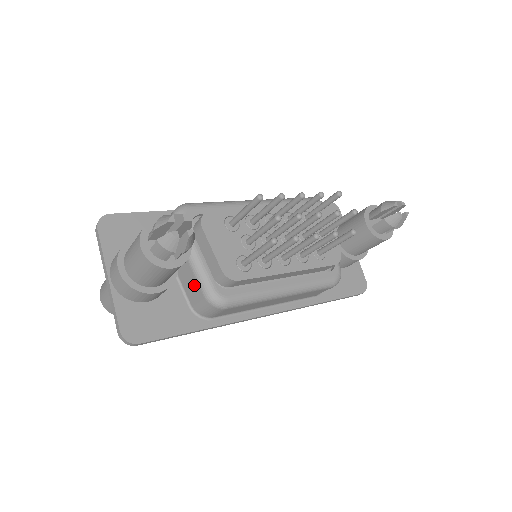
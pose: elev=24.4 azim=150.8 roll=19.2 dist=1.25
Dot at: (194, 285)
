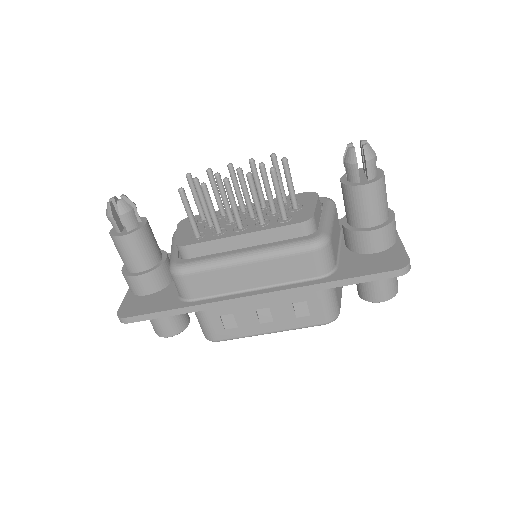
Dot at: occluded
